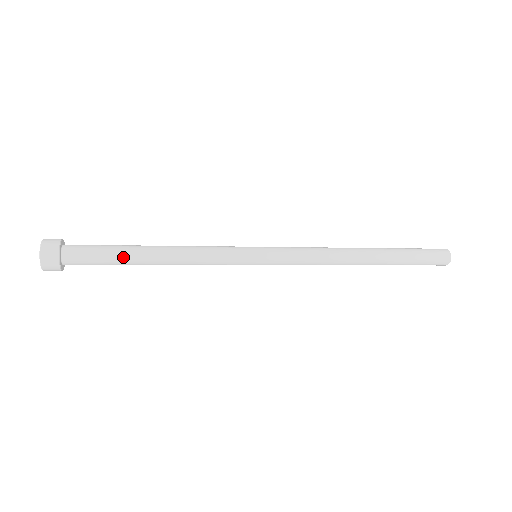
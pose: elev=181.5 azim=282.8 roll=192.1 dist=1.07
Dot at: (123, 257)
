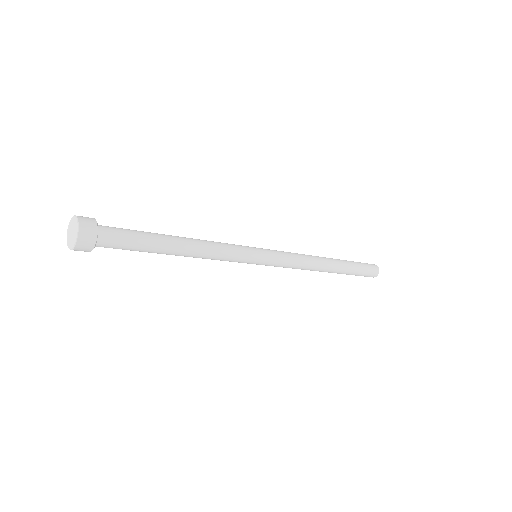
Dot at: (155, 241)
